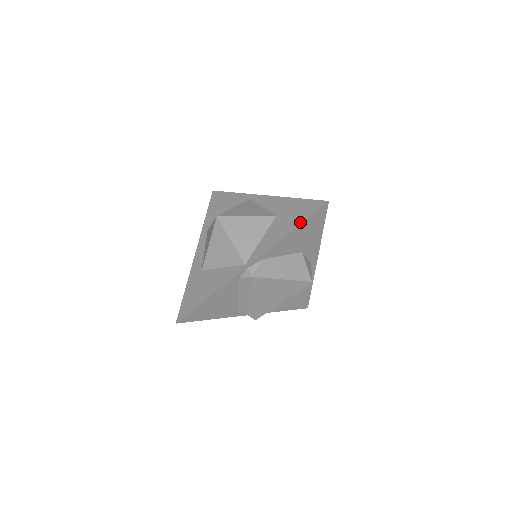
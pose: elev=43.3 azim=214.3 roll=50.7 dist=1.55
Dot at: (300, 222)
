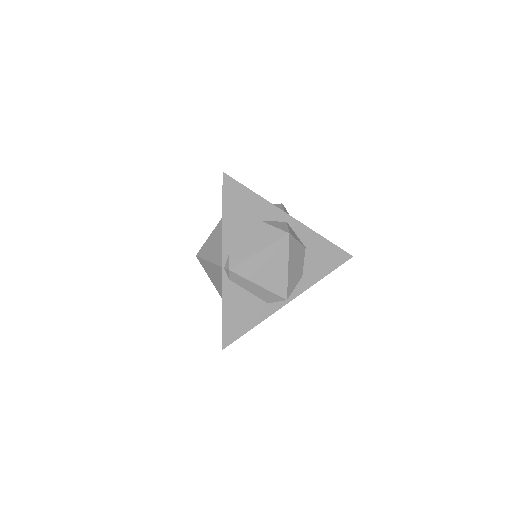
Dot at: (222, 204)
